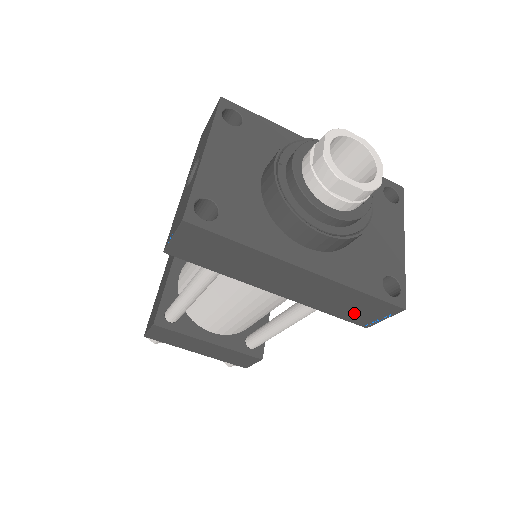
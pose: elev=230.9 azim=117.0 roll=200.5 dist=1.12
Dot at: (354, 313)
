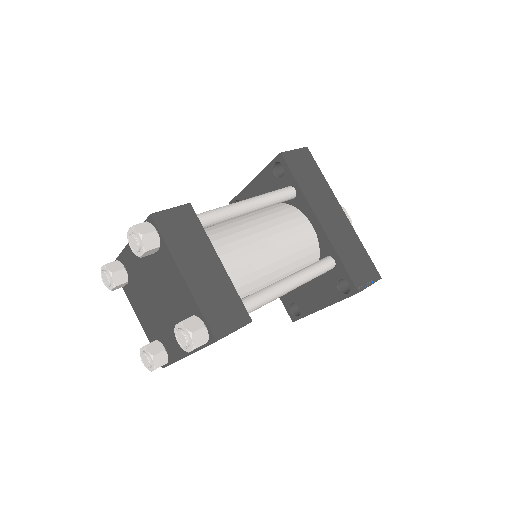
Dot at: (356, 269)
